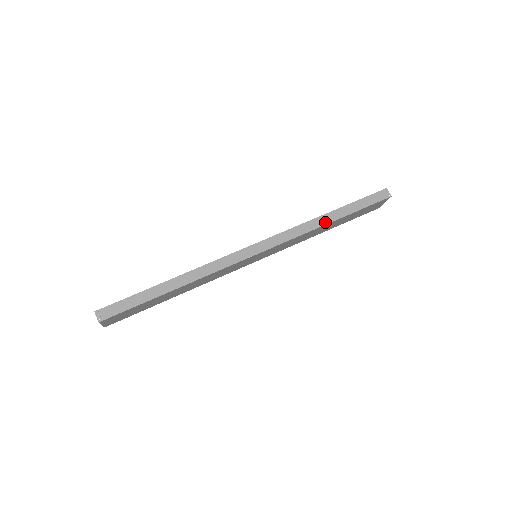
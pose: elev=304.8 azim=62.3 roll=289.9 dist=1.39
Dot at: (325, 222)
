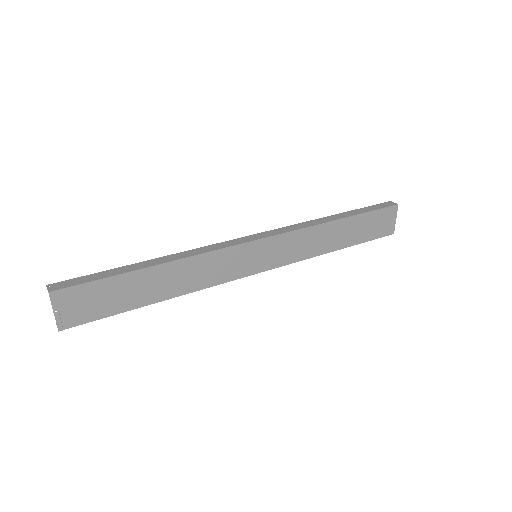
Dot at: (329, 220)
